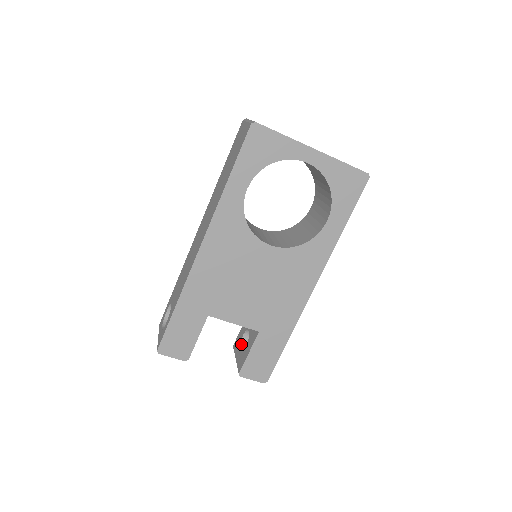
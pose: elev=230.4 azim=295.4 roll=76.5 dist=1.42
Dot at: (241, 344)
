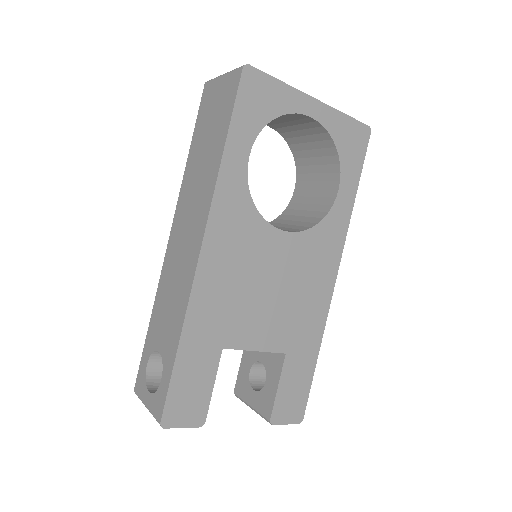
Dot at: (251, 384)
